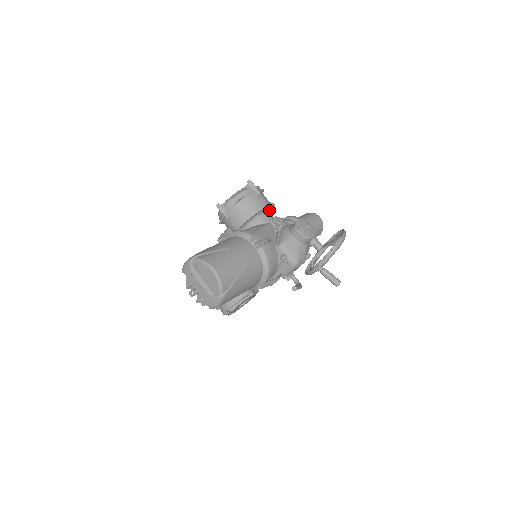
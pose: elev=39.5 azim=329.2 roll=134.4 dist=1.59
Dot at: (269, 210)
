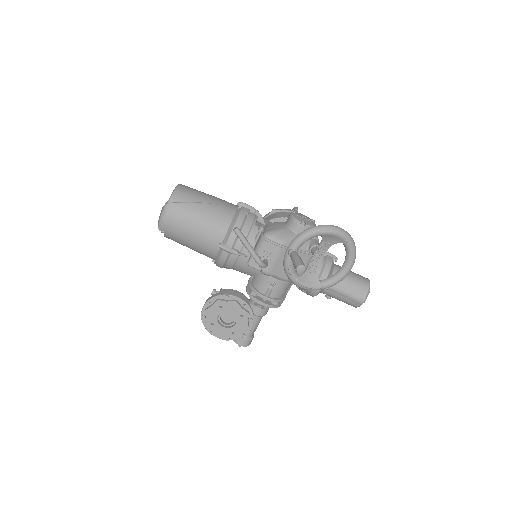
Dot at: occluded
